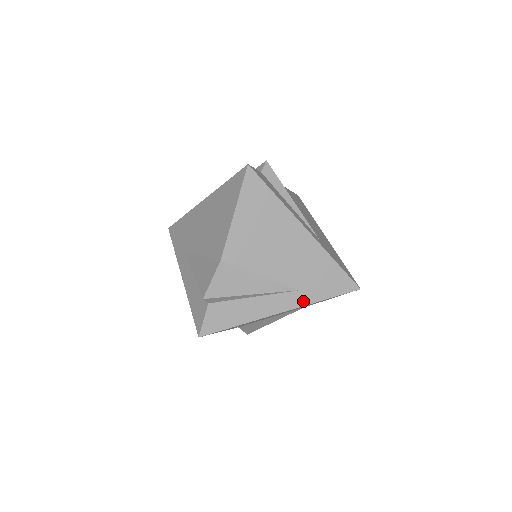
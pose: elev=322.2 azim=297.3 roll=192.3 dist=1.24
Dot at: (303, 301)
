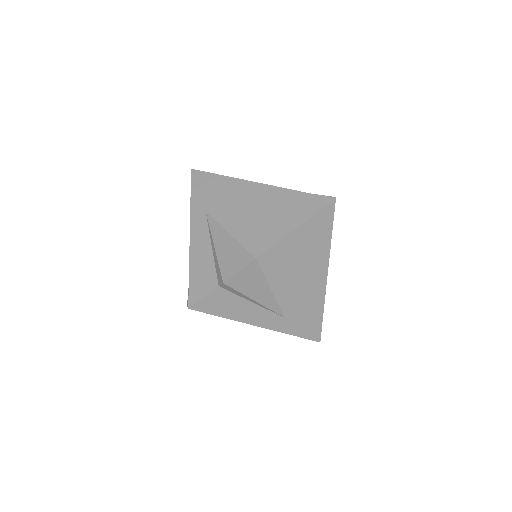
Dot at: occluded
